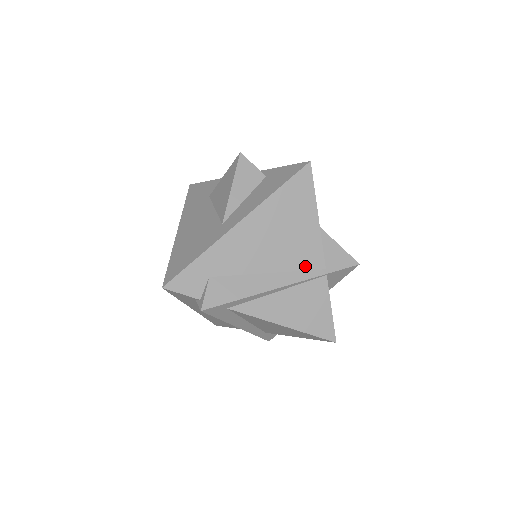
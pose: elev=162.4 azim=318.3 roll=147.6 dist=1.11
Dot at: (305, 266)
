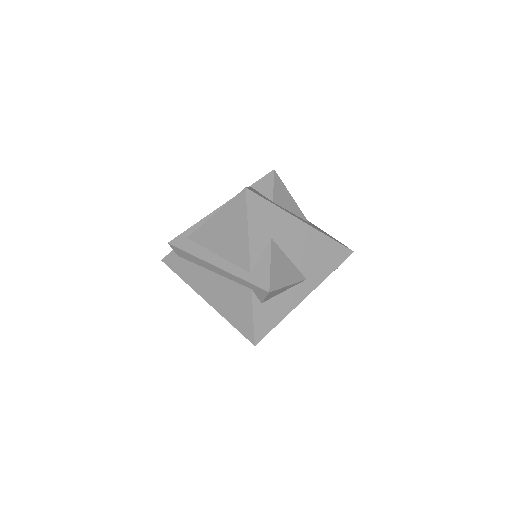
Dot at: occluded
